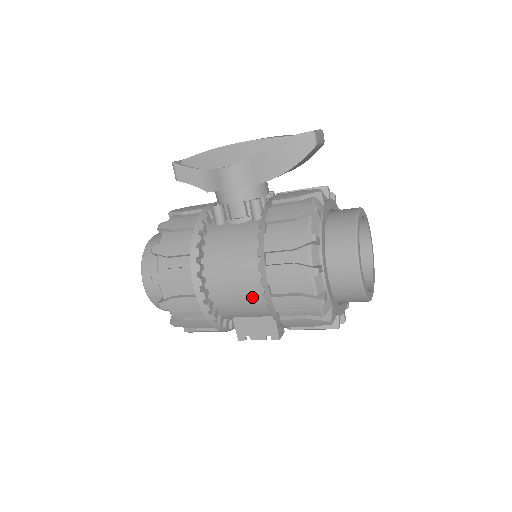
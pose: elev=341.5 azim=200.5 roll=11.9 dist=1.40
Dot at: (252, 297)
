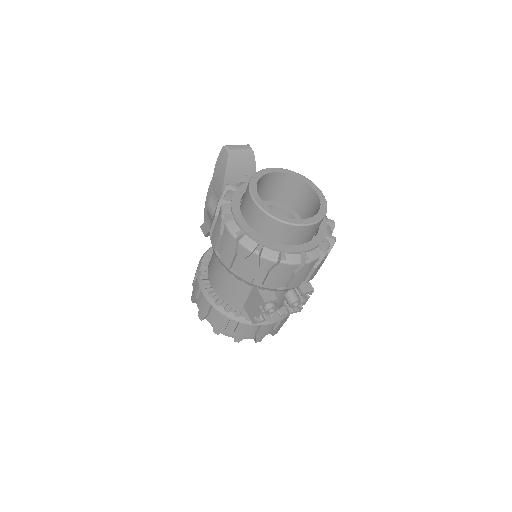
Dot at: (227, 273)
